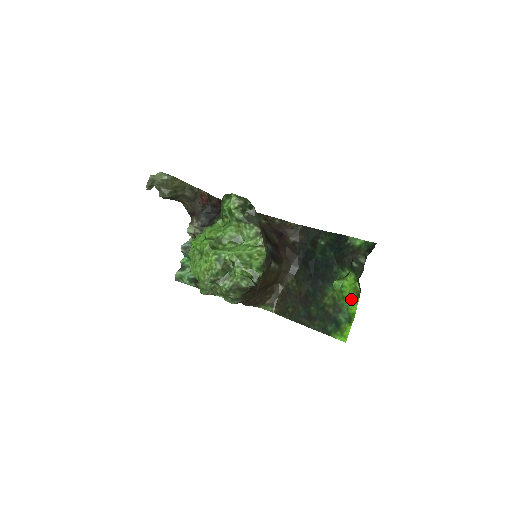
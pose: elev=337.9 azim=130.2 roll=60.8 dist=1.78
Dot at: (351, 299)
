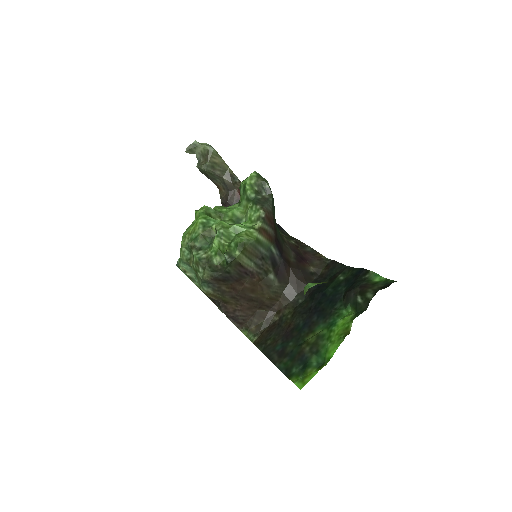
Dot at: (335, 340)
